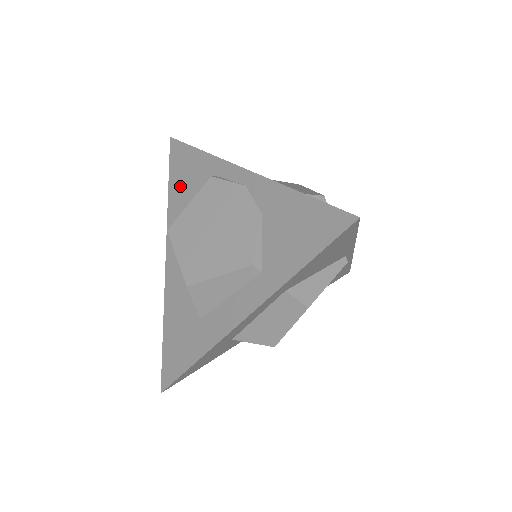
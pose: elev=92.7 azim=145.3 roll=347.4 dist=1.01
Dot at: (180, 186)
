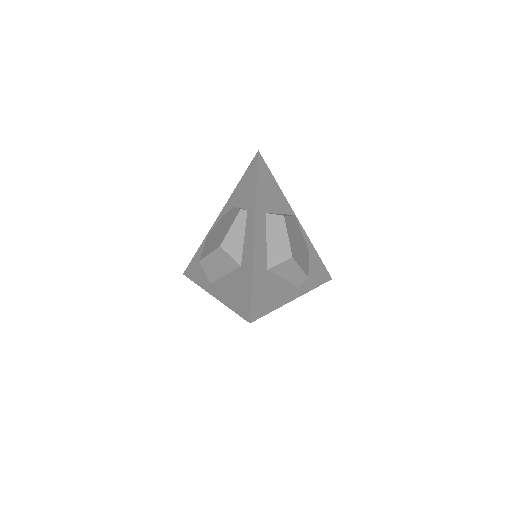
Dot at: (198, 270)
